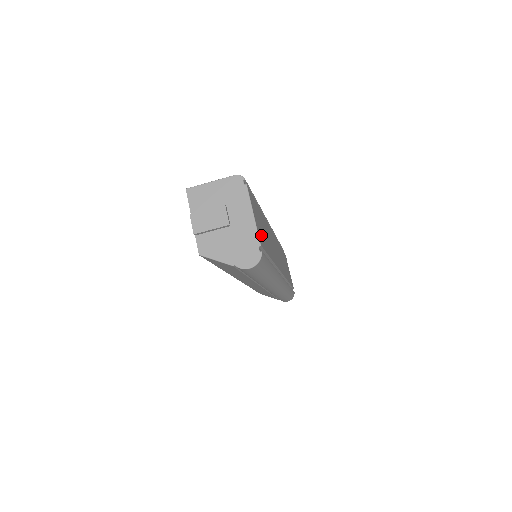
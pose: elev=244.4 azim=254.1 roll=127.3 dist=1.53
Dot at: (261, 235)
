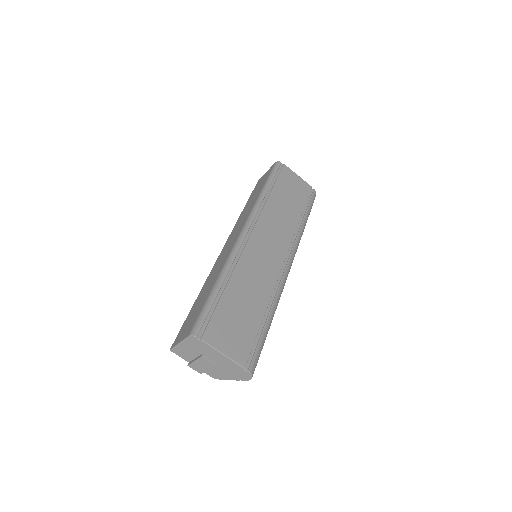
Dot at: (240, 343)
